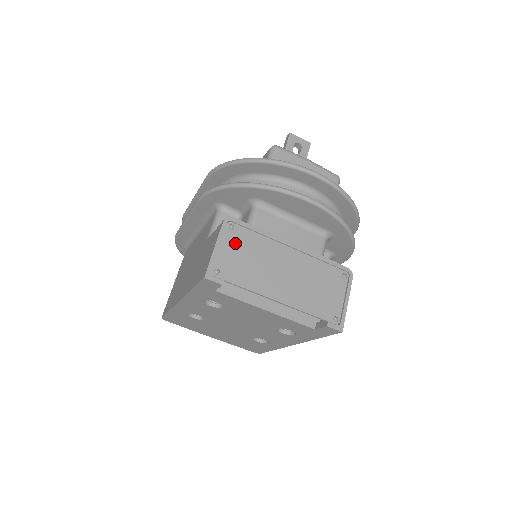
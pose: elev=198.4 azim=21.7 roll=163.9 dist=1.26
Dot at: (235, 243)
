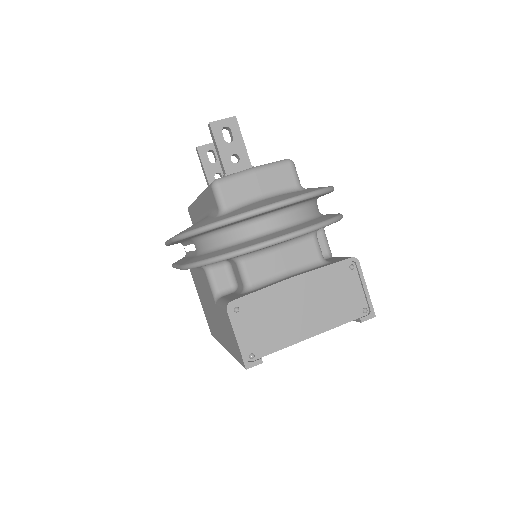
Dot at: (249, 321)
